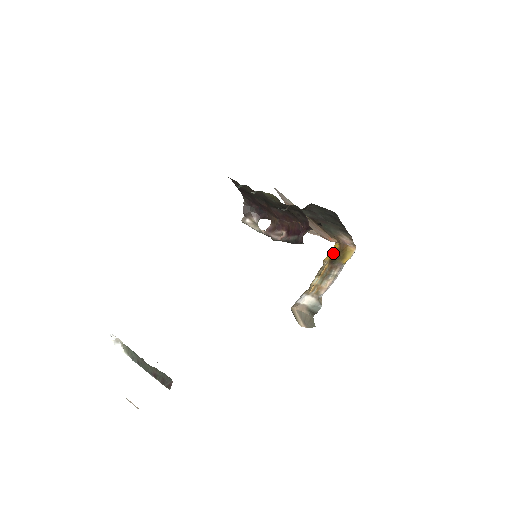
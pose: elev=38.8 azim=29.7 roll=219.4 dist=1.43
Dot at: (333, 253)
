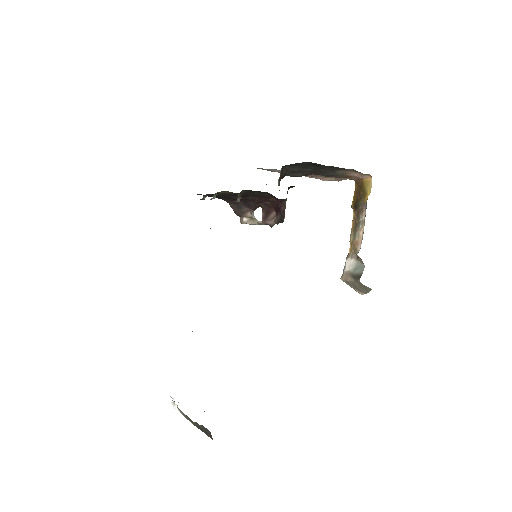
Dot at: (354, 196)
